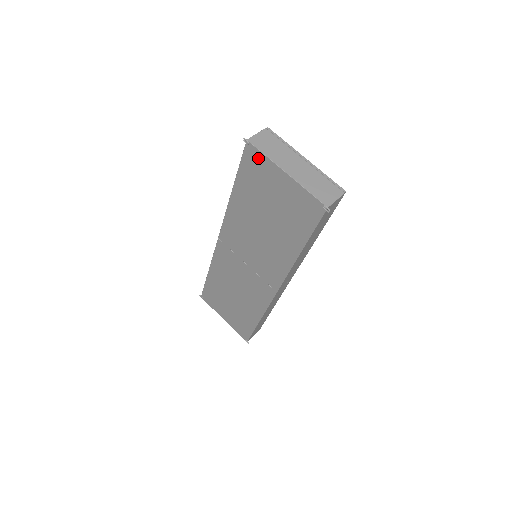
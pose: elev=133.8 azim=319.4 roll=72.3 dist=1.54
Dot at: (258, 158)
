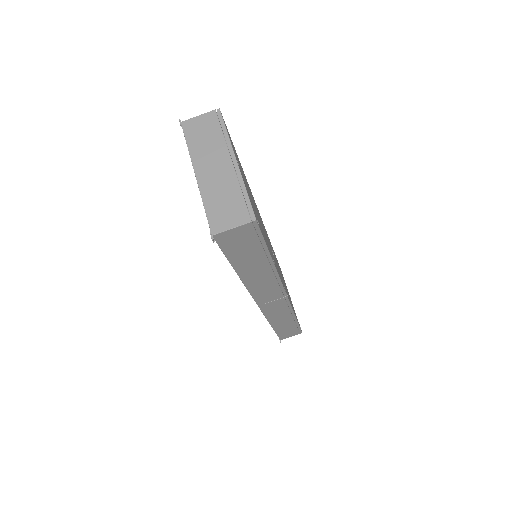
Dot at: occluded
